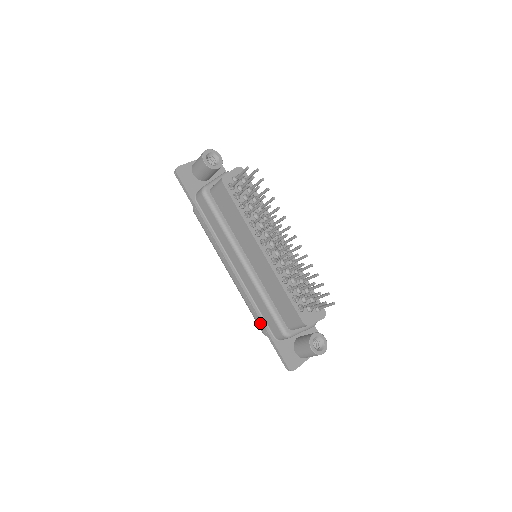
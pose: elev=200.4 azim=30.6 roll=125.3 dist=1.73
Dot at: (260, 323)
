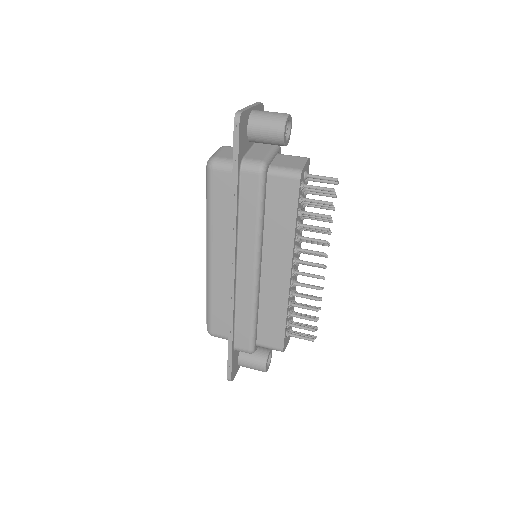
Dot at: (229, 331)
